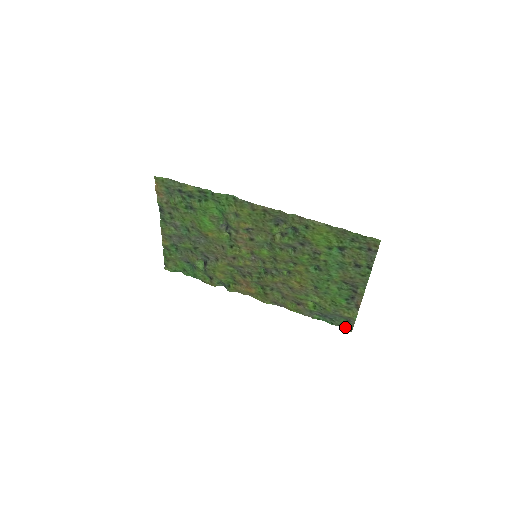
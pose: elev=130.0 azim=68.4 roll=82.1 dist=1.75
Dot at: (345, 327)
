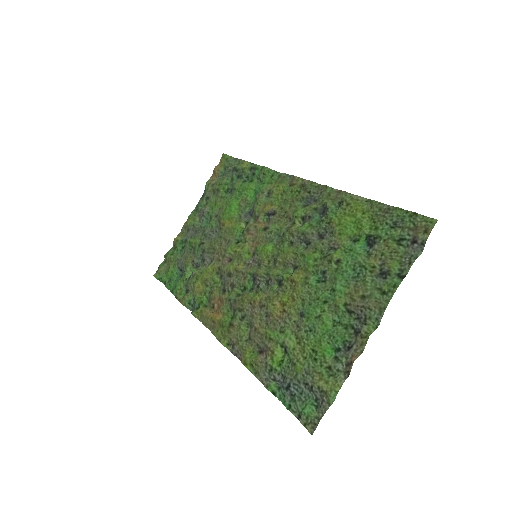
Dot at: (307, 419)
